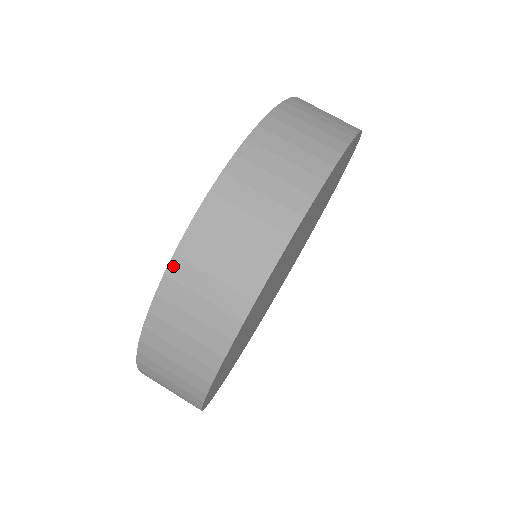
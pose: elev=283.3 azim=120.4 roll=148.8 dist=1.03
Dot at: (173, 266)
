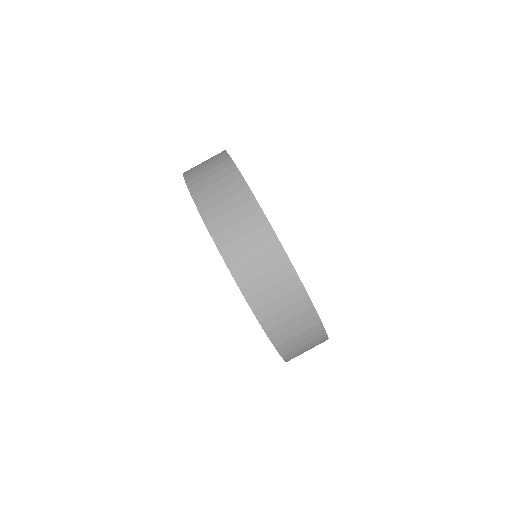
Dot at: (211, 229)
